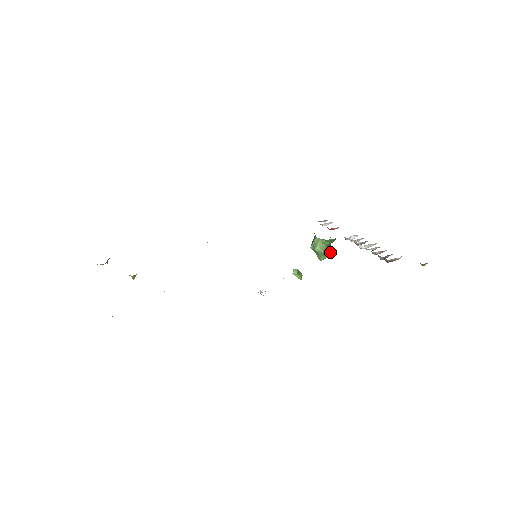
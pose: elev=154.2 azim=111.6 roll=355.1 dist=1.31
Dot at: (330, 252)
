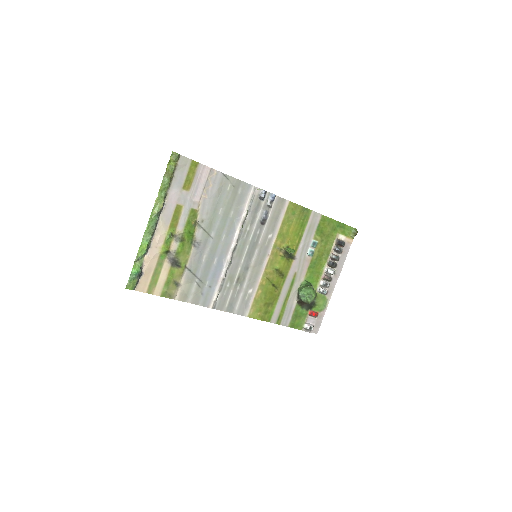
Dot at: (315, 291)
